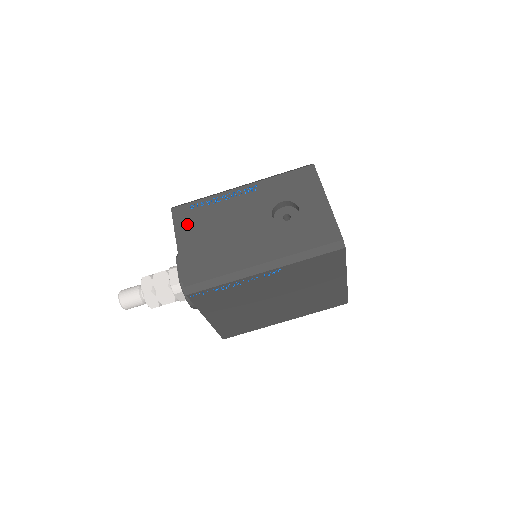
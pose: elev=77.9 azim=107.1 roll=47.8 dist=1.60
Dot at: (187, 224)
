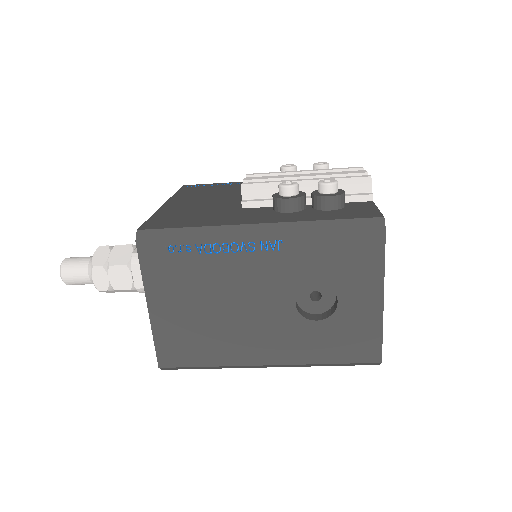
Dot at: (163, 278)
